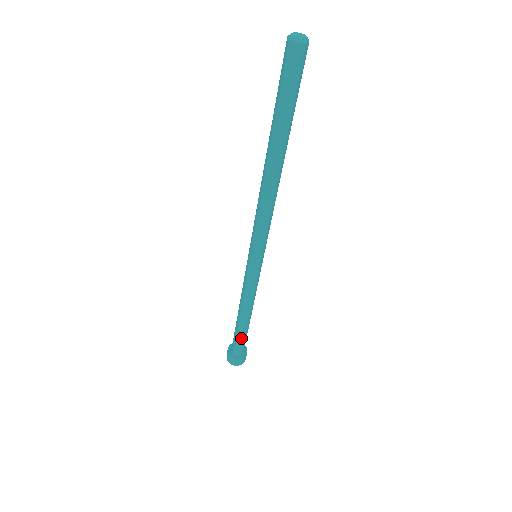
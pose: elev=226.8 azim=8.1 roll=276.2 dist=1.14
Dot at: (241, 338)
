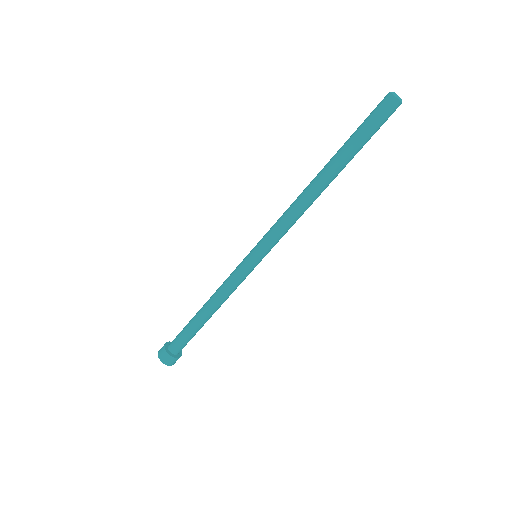
Dot at: (190, 335)
